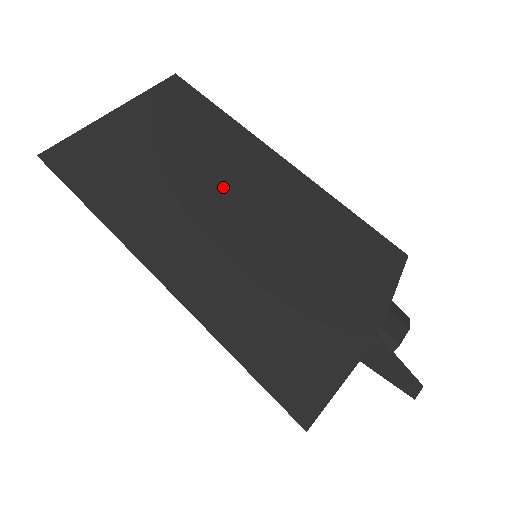
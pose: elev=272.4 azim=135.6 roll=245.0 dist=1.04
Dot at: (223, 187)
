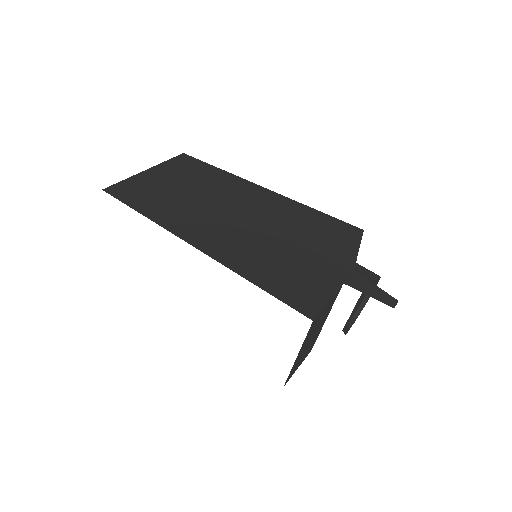
Dot at: (224, 200)
